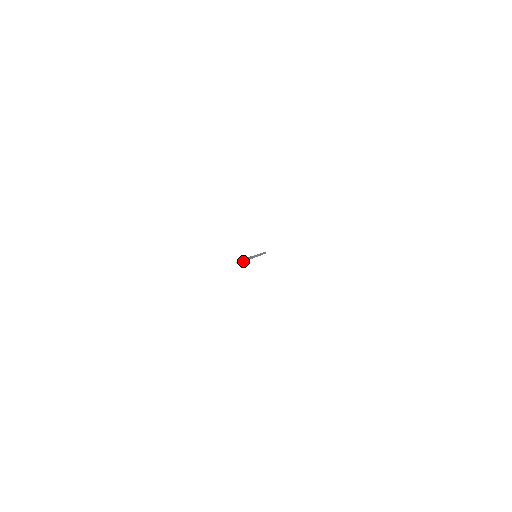
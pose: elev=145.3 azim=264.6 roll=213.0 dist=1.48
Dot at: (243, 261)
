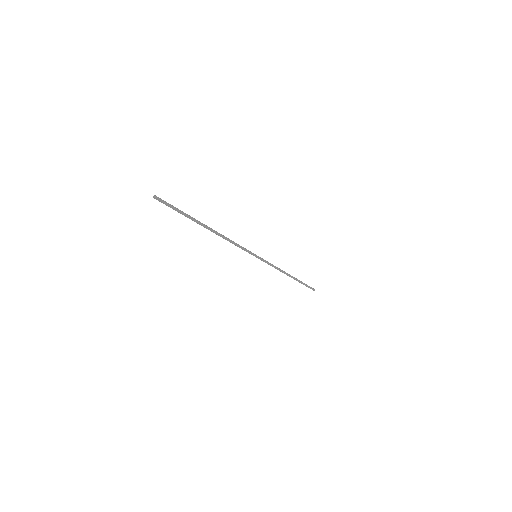
Dot at: (175, 208)
